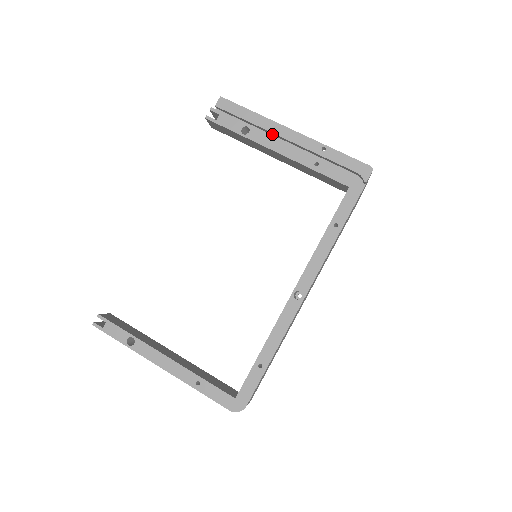
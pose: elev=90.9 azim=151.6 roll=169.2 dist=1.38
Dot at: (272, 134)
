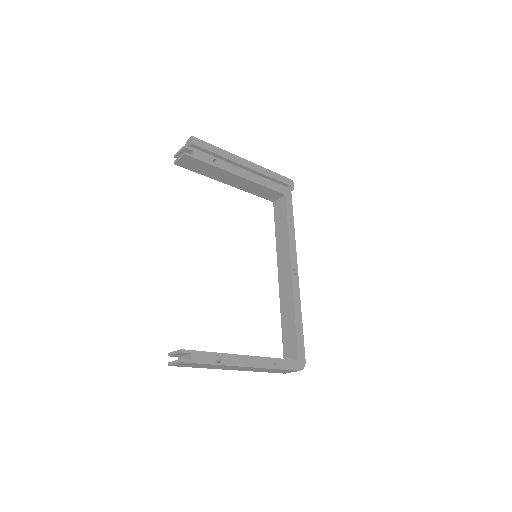
Dot at: (234, 164)
